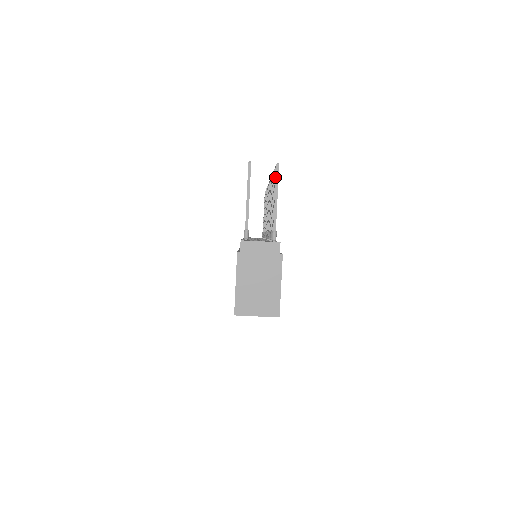
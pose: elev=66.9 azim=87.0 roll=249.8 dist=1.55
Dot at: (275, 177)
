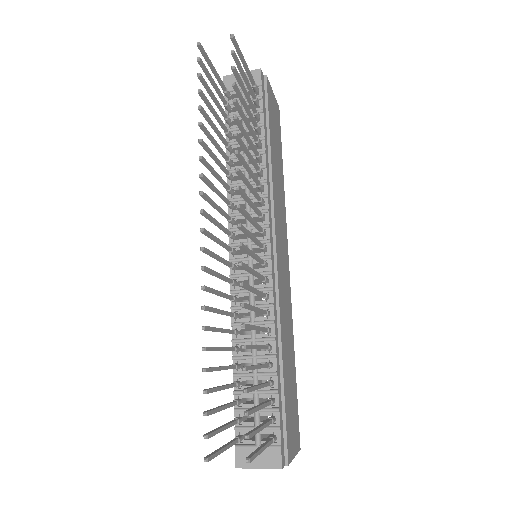
Dot at: occluded
